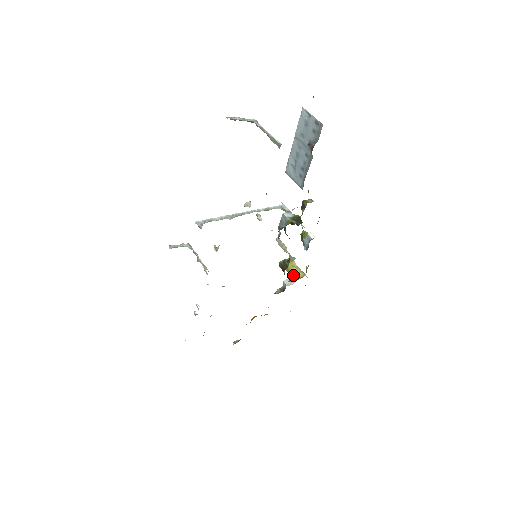
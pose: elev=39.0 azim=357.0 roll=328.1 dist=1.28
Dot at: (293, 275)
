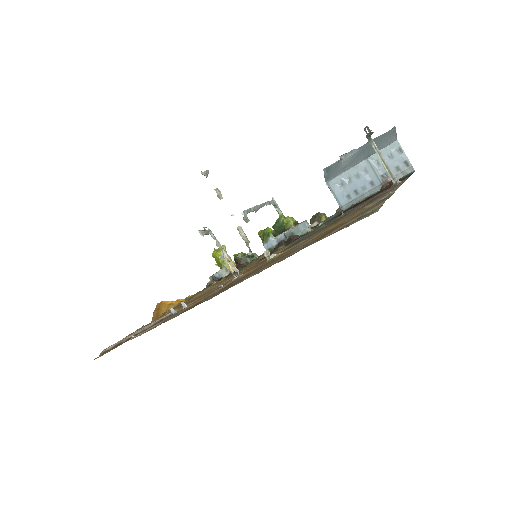
Dot at: (227, 264)
